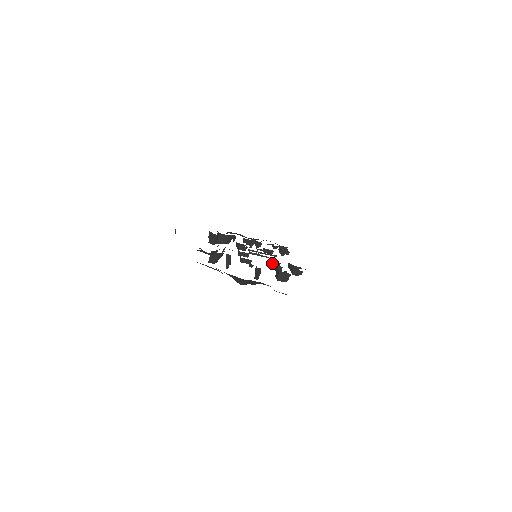
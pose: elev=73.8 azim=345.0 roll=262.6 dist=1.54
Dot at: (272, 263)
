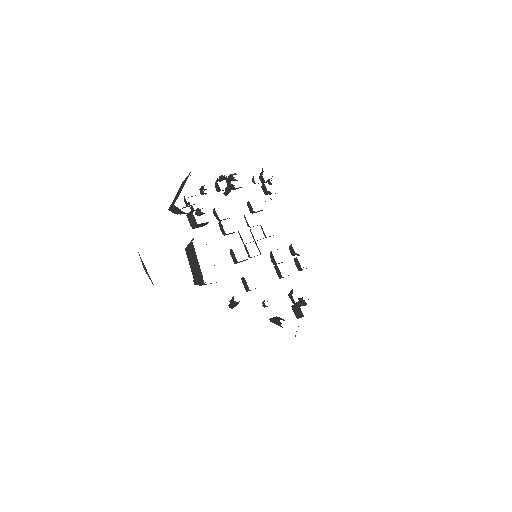
Dot at: occluded
